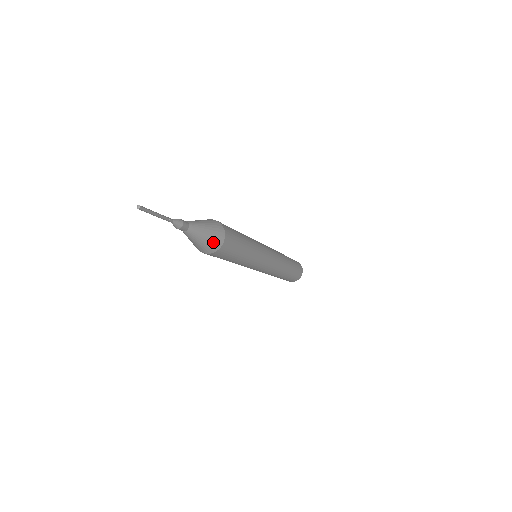
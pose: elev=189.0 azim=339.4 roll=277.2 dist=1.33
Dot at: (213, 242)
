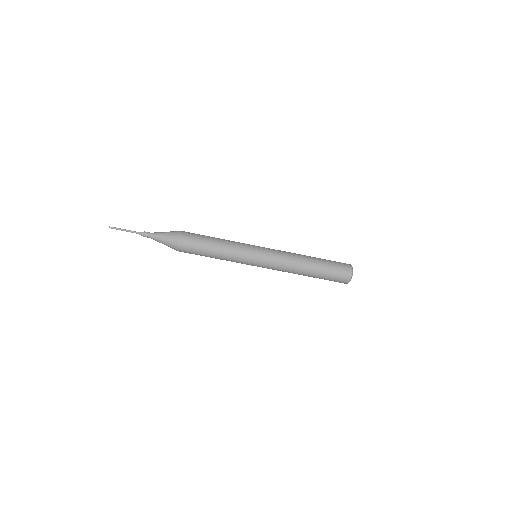
Dot at: (173, 232)
